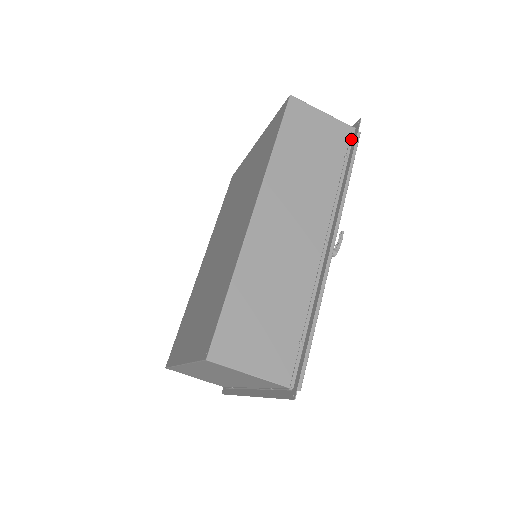
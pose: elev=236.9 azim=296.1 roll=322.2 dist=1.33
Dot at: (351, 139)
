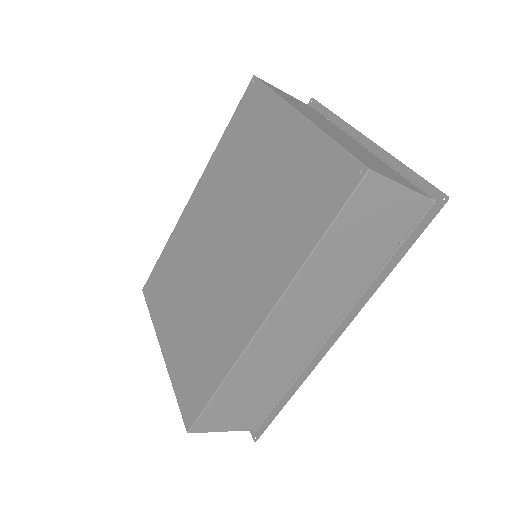
Dot at: (420, 218)
